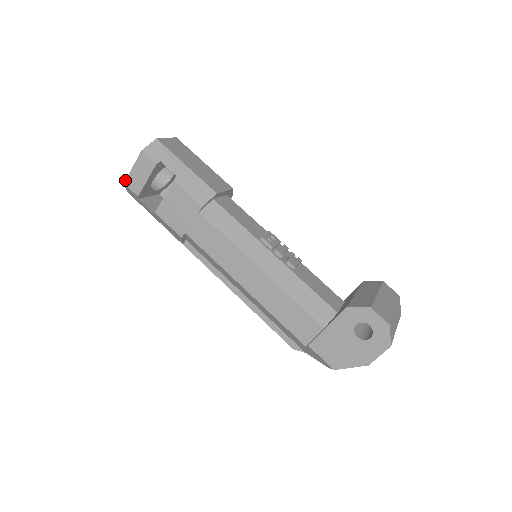
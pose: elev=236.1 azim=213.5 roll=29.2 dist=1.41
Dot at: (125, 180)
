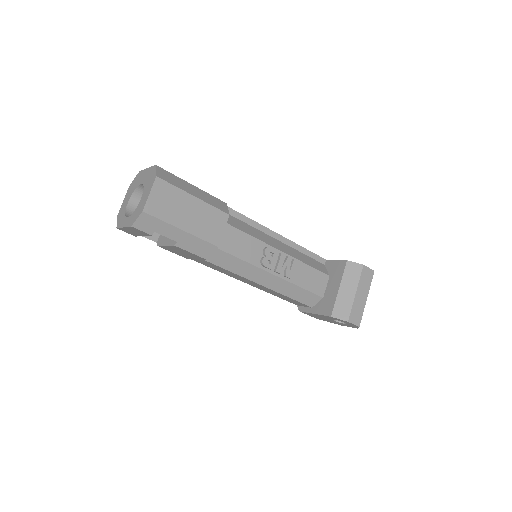
Dot at: (117, 228)
